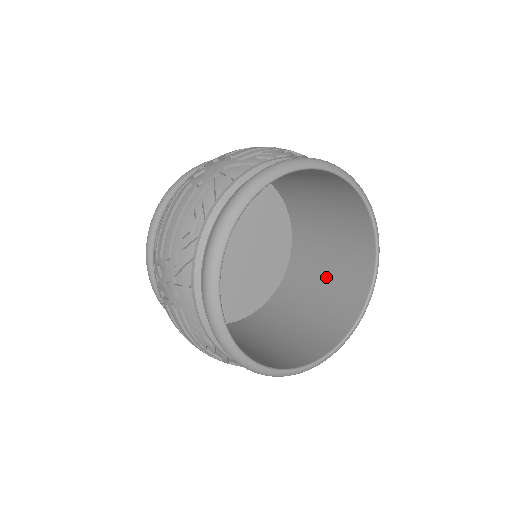
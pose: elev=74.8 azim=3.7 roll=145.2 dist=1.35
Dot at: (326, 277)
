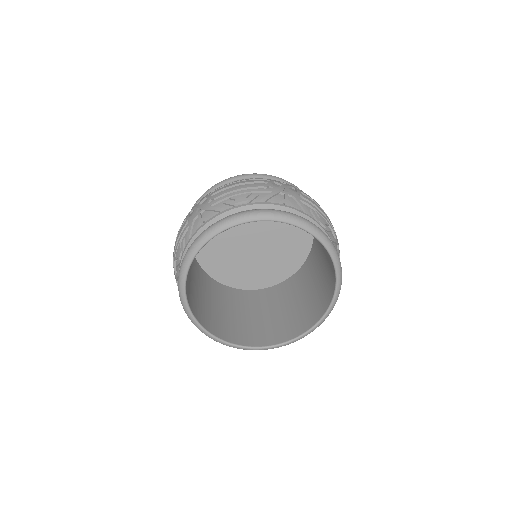
Dot at: (321, 272)
